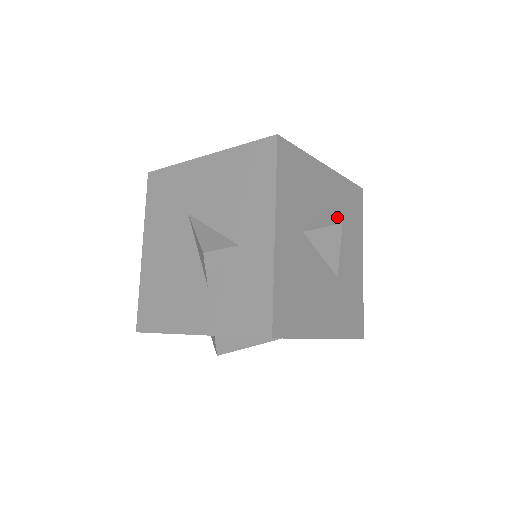
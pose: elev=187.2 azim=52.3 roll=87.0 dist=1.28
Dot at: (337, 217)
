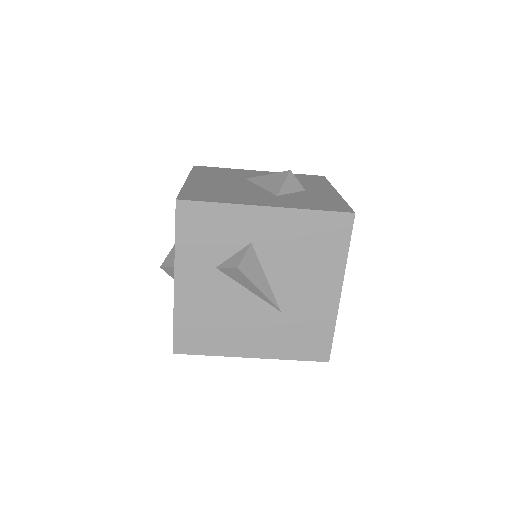
Dot at: occluded
